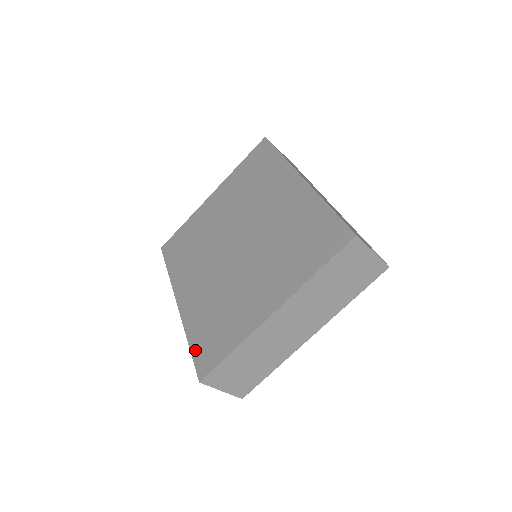
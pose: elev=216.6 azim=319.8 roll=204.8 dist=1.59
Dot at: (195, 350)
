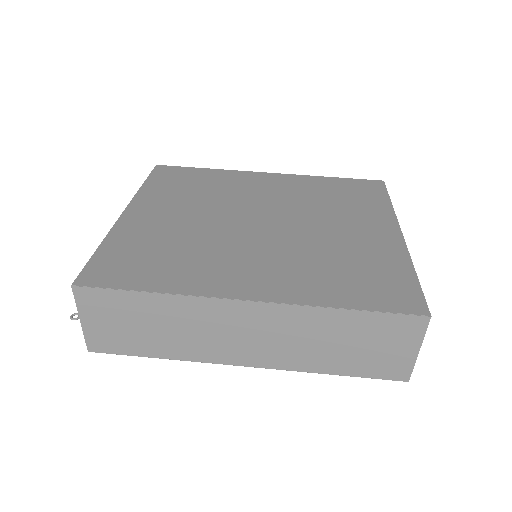
Dot at: (371, 304)
